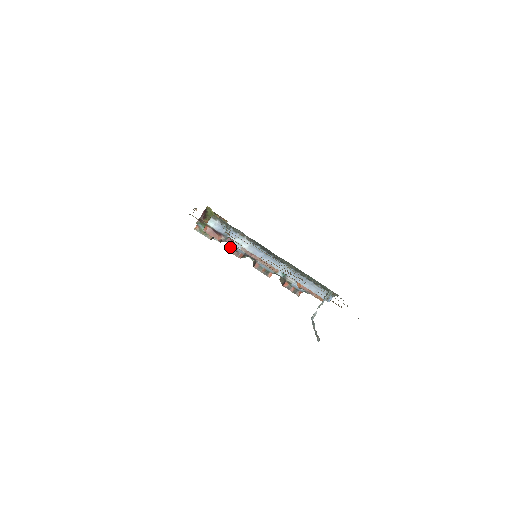
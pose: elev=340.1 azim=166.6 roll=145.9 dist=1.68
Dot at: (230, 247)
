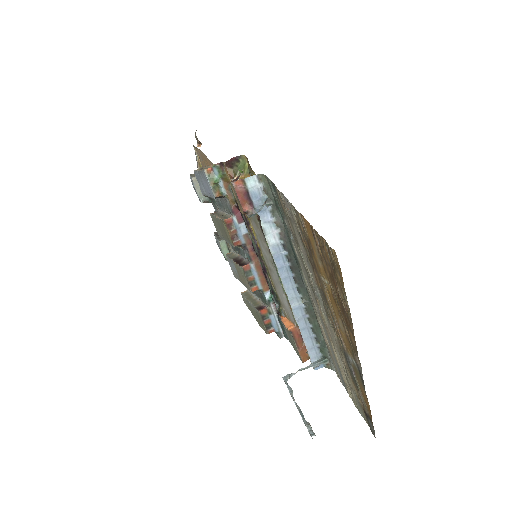
Dot at: (232, 224)
